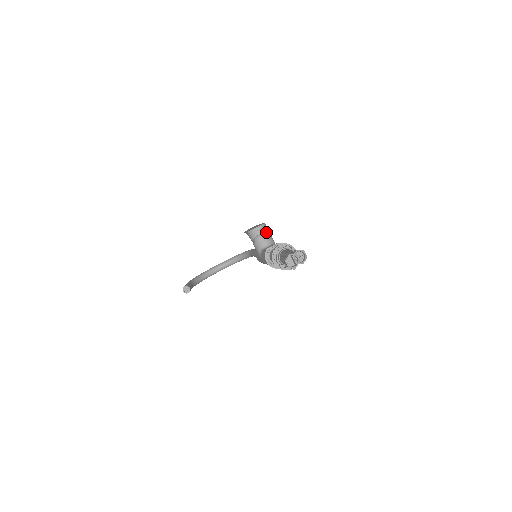
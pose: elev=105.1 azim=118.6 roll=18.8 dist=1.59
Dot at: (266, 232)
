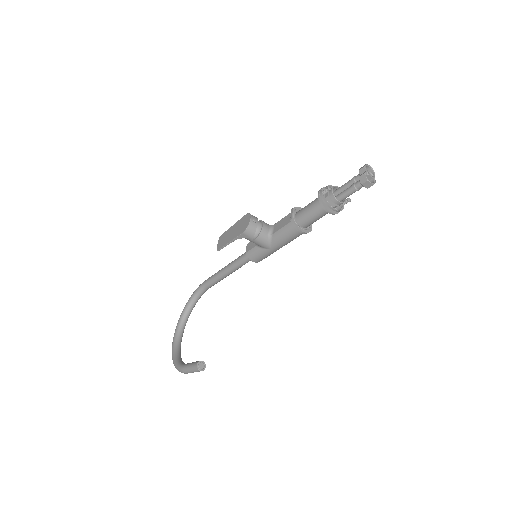
Dot at: occluded
